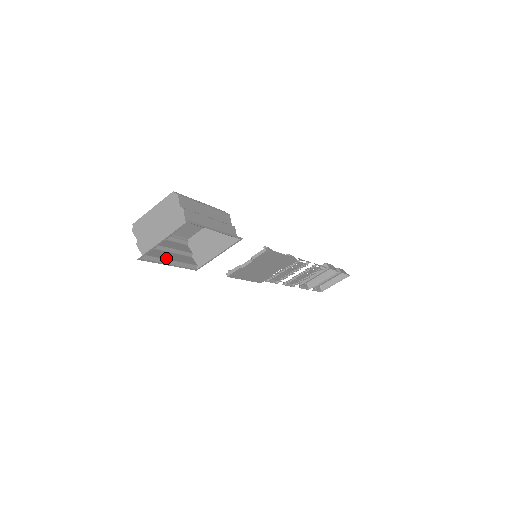
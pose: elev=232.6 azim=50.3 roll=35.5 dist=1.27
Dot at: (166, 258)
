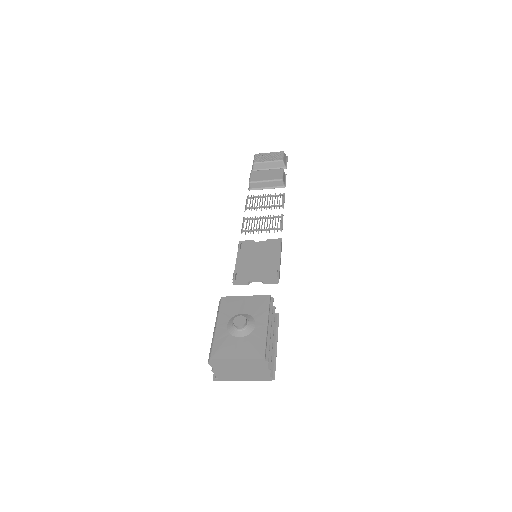
Dot at: occluded
